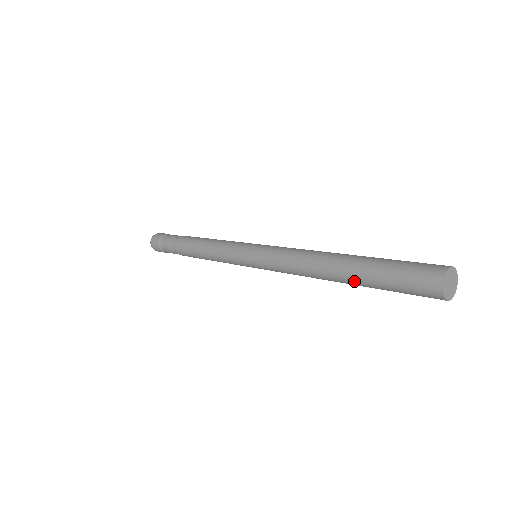
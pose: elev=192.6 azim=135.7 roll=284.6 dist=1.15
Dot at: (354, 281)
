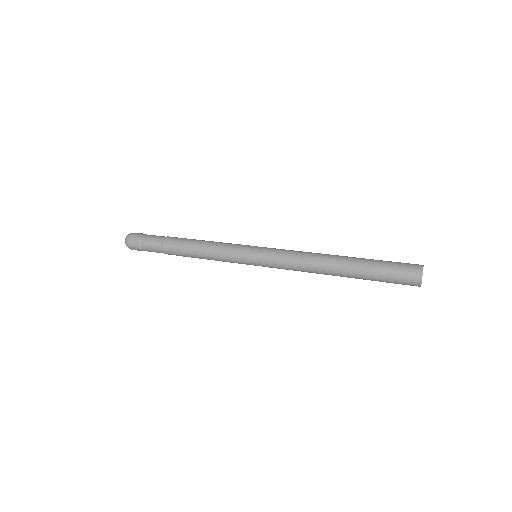
Dot at: (354, 271)
